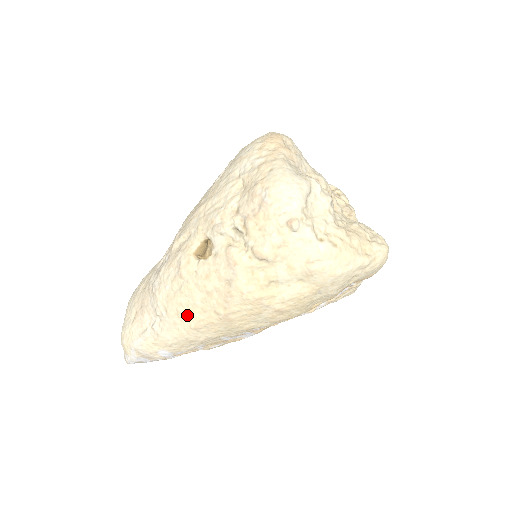
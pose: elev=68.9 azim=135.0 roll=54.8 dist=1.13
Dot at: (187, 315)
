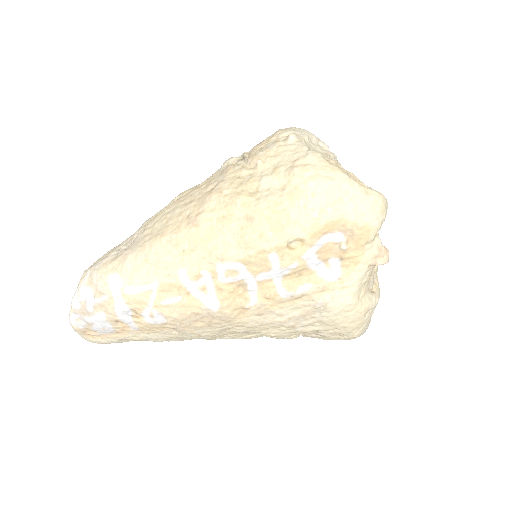
Dot at: (160, 226)
